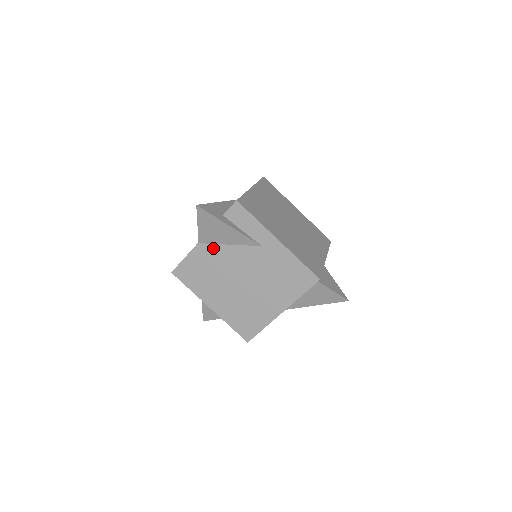
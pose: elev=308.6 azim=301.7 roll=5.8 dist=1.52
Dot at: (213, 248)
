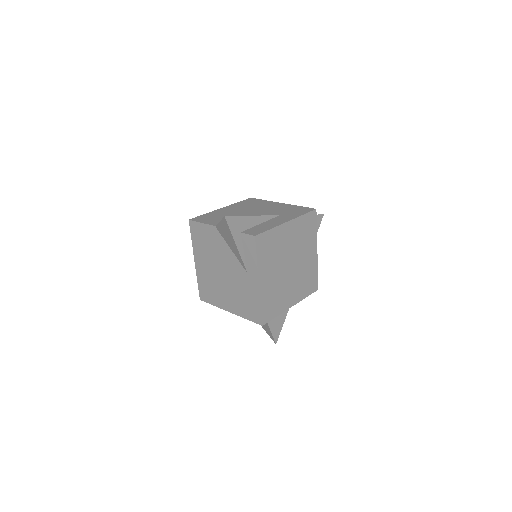
Dot at: (221, 239)
